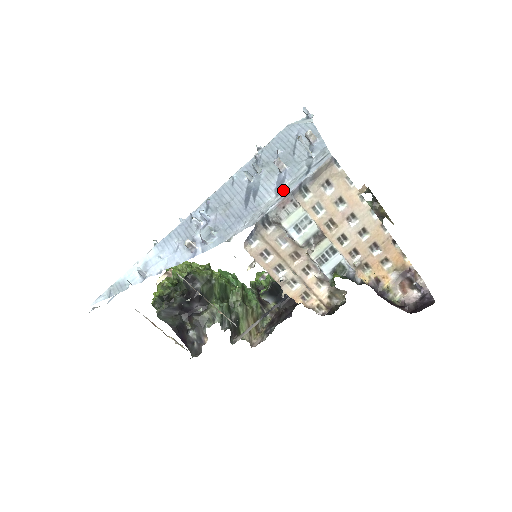
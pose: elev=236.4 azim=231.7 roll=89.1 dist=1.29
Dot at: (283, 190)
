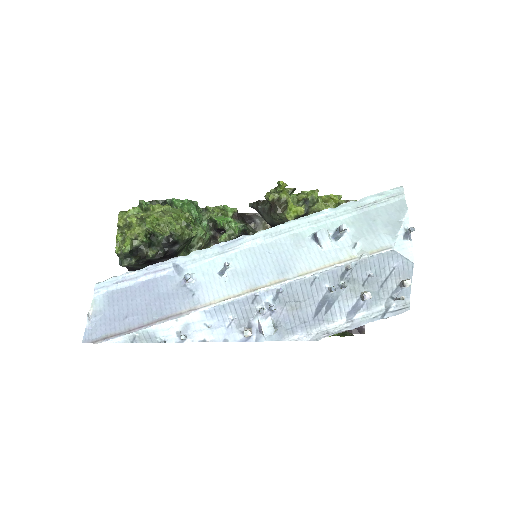
Dot at: (355, 319)
